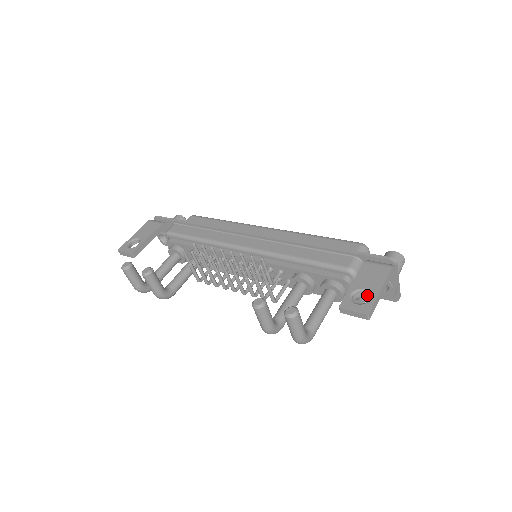
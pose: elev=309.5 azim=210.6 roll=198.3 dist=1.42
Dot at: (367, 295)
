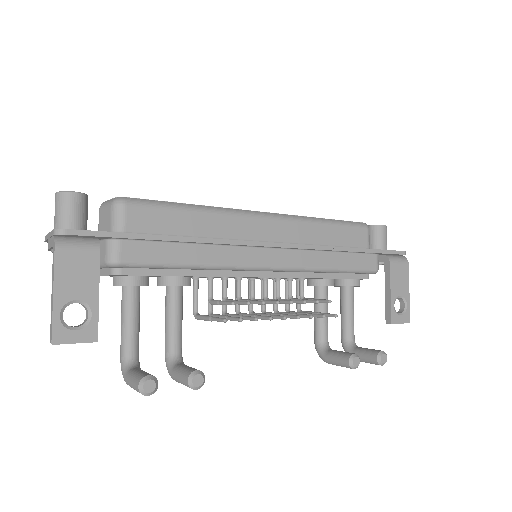
Dot at: (398, 298)
